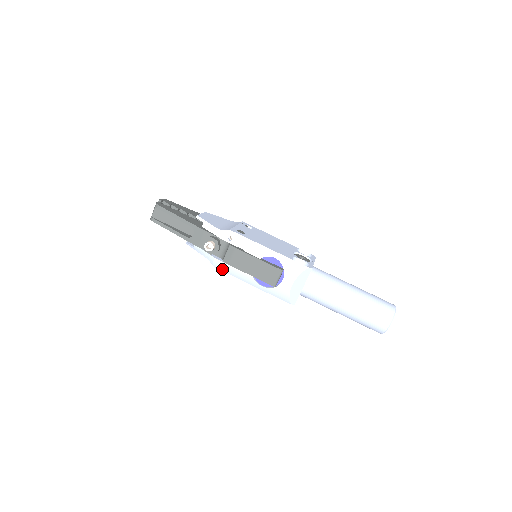
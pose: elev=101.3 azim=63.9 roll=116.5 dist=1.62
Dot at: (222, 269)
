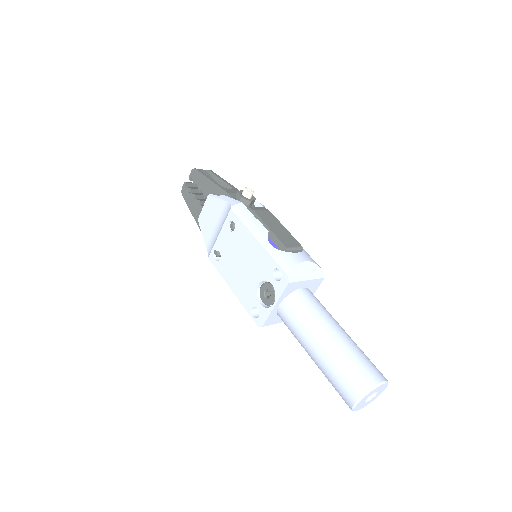
Dot at: (239, 213)
